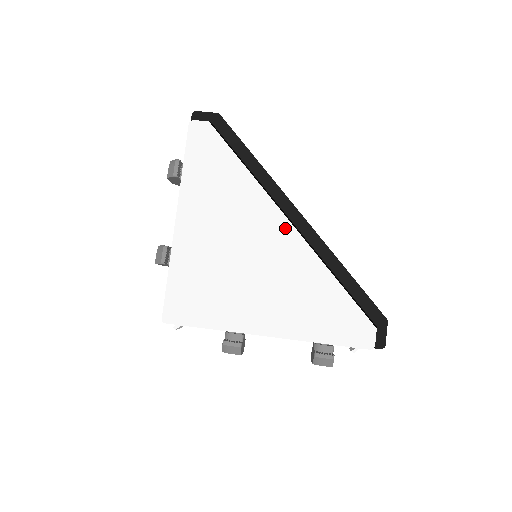
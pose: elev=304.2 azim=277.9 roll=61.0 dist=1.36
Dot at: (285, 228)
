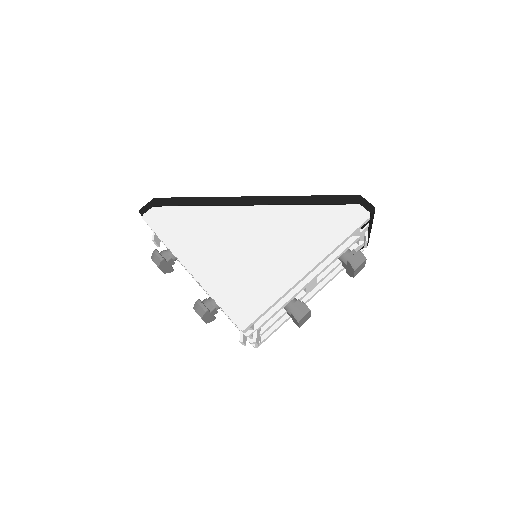
Dot at: (254, 211)
